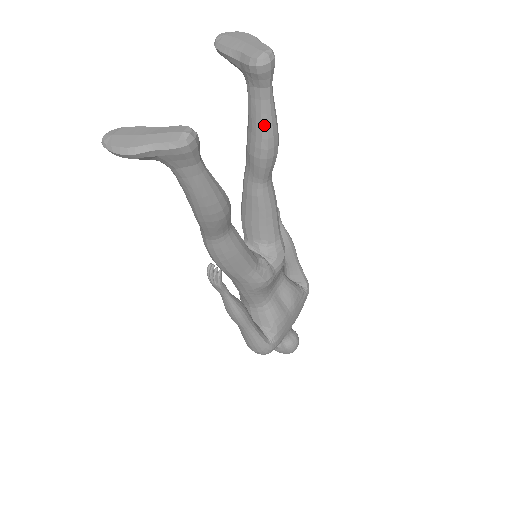
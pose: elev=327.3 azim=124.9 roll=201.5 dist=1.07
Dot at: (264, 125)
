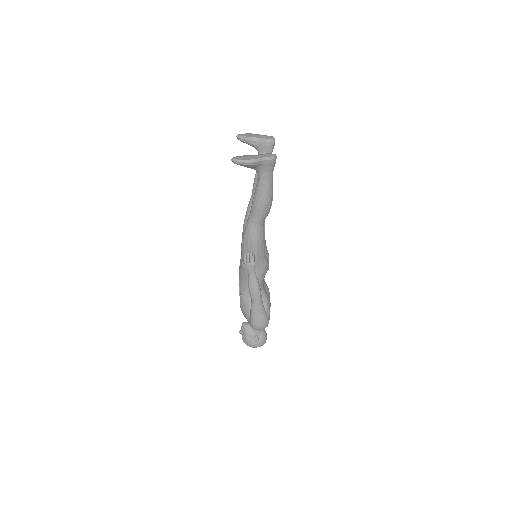
Dot at: occluded
